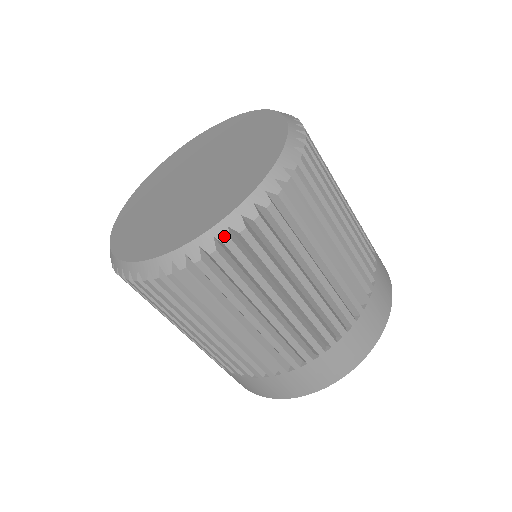
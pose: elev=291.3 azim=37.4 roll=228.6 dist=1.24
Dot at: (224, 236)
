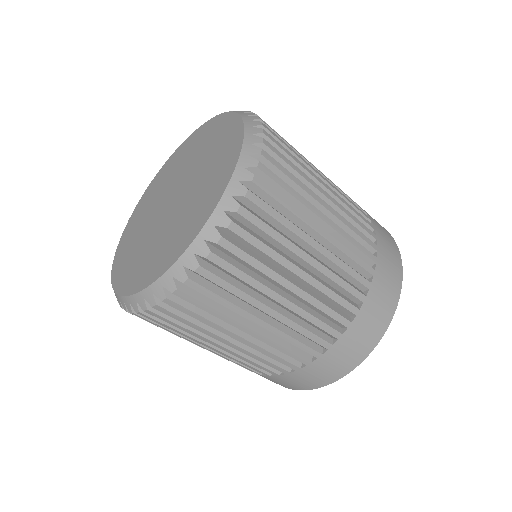
Dot at: (181, 275)
